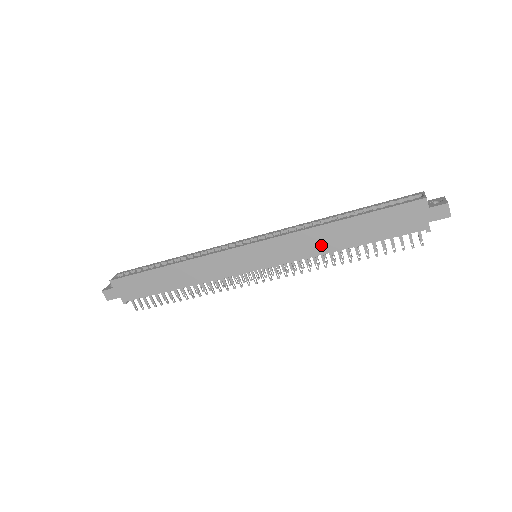
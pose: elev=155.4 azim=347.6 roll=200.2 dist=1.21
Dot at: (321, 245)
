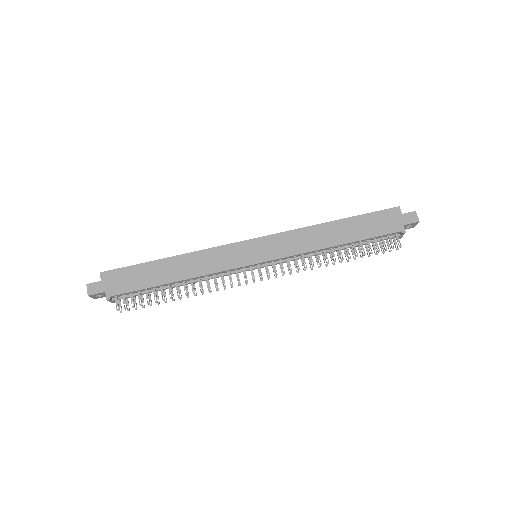
Dot at: (318, 241)
